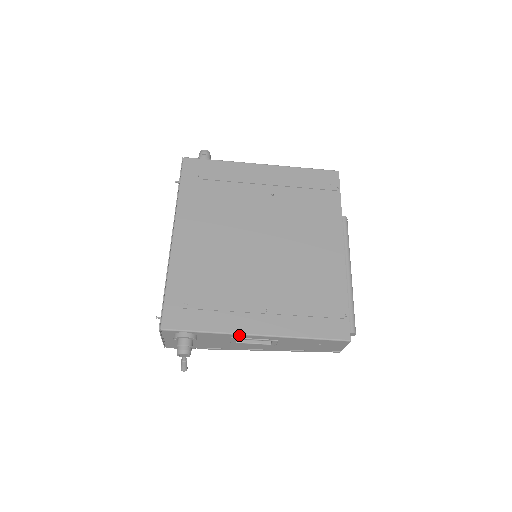
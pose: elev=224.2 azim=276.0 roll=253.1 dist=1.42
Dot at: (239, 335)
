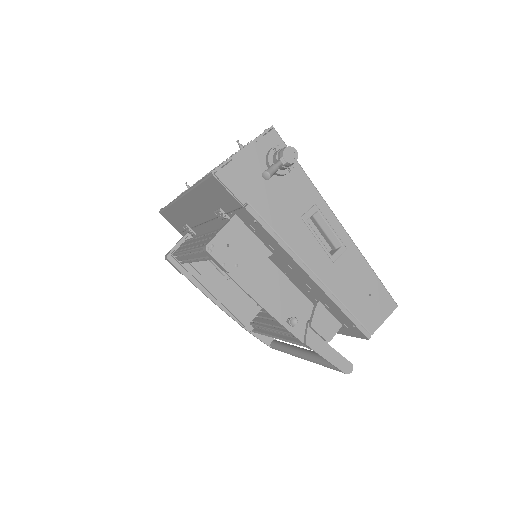
Dot at: (326, 206)
